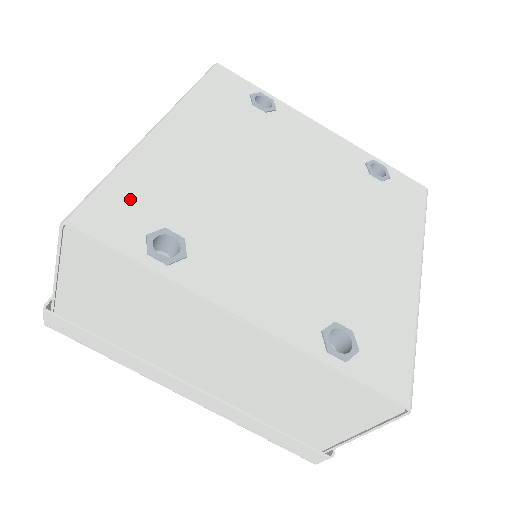
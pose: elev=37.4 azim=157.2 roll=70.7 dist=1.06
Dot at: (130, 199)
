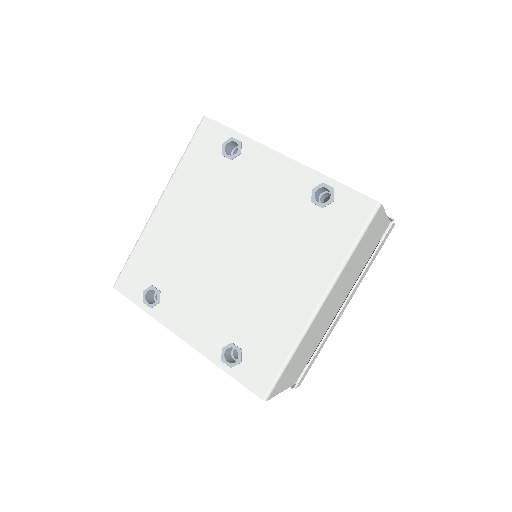
Dot at: (139, 268)
